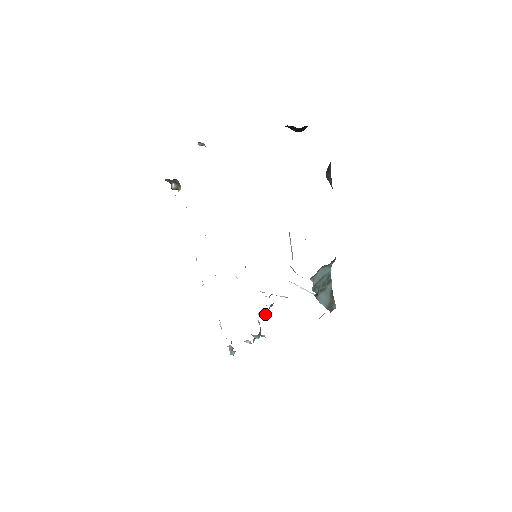
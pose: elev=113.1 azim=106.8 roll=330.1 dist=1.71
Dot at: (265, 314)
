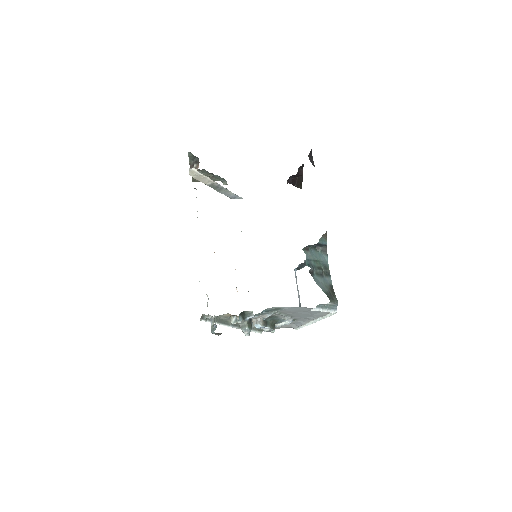
Dot at: (261, 322)
